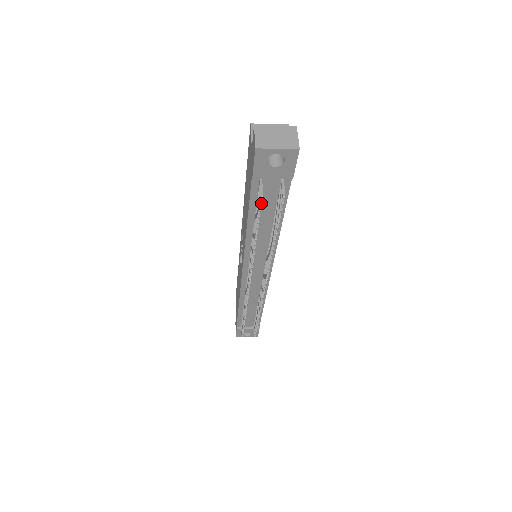
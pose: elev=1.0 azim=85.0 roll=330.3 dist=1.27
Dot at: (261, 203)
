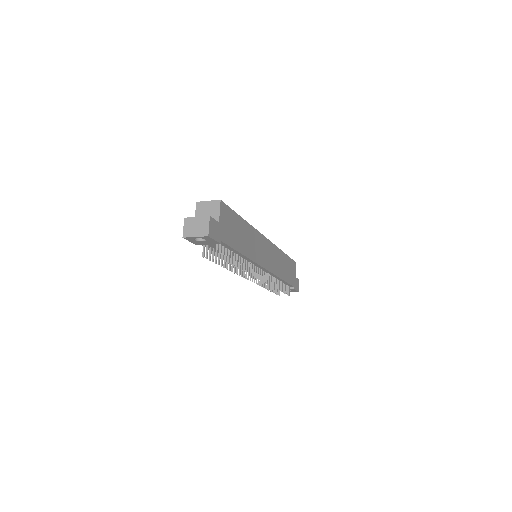
Dot at: (206, 258)
